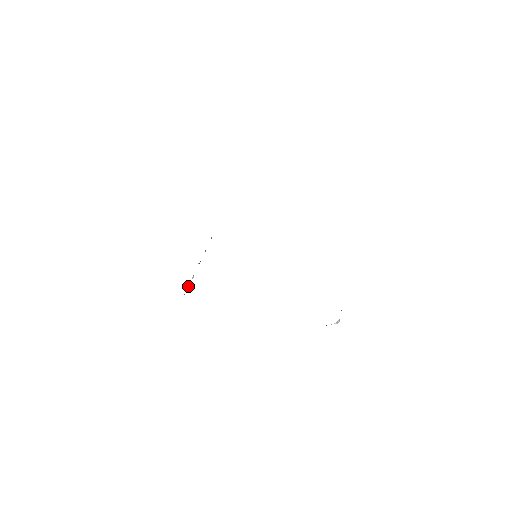
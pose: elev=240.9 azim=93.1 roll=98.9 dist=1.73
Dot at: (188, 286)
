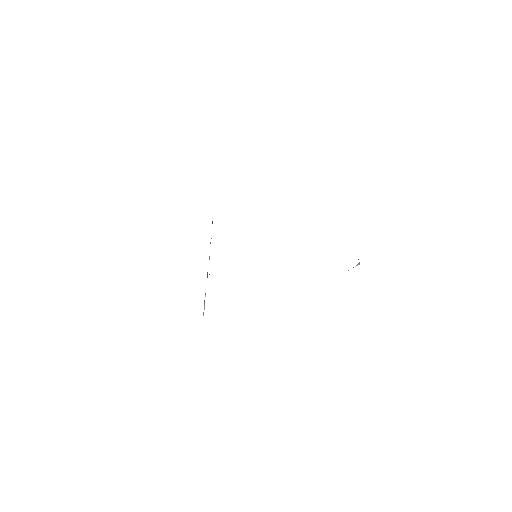
Dot at: (204, 309)
